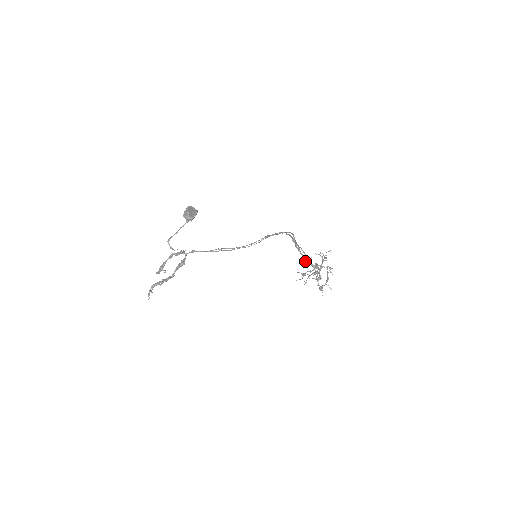
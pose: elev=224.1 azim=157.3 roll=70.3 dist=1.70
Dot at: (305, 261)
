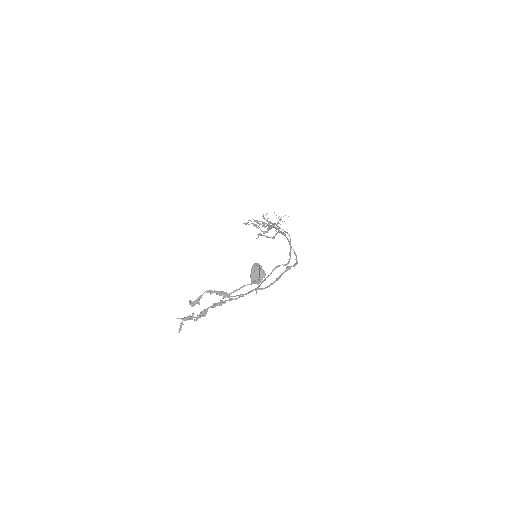
Dot at: (270, 229)
